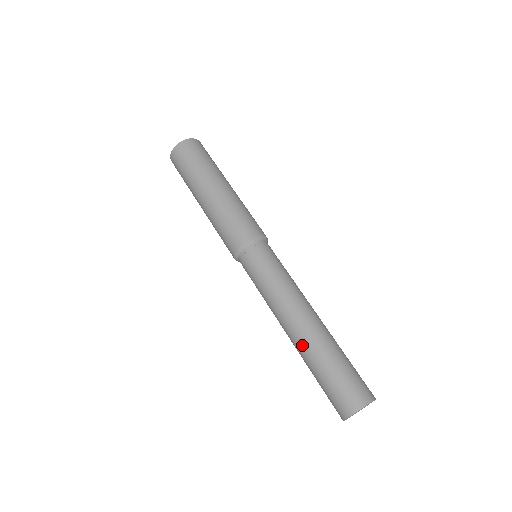
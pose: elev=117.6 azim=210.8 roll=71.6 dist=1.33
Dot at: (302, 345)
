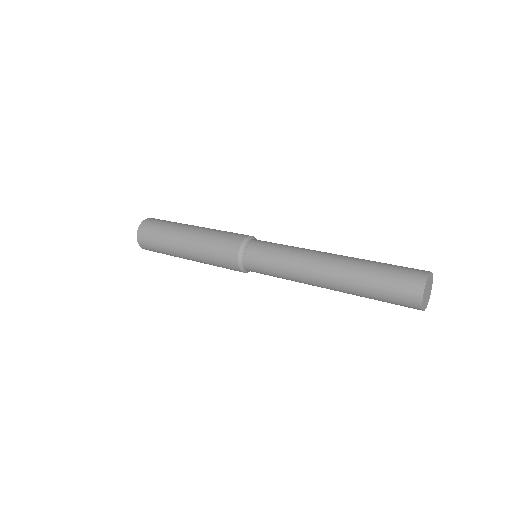
Dot at: (341, 287)
